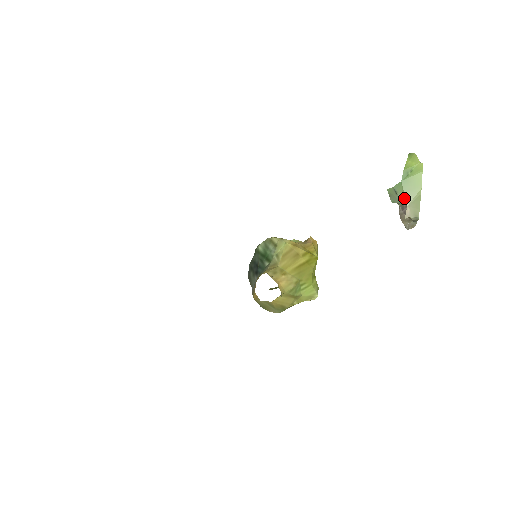
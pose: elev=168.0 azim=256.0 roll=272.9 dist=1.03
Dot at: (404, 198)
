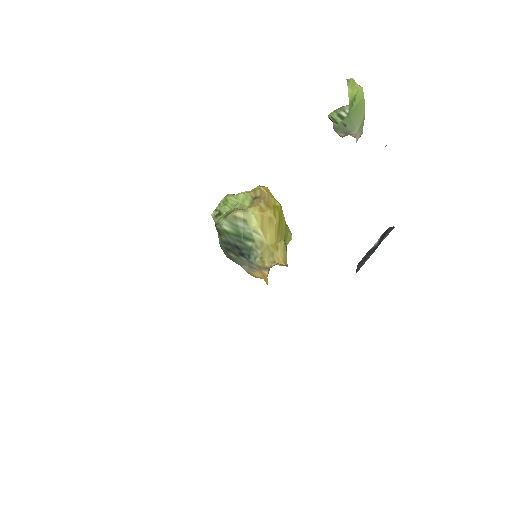
Dot at: (353, 128)
